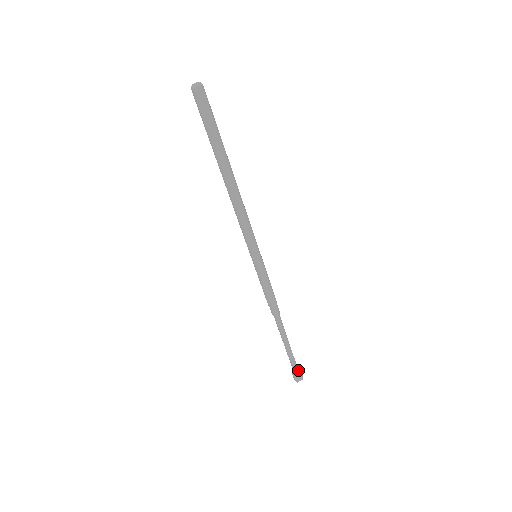
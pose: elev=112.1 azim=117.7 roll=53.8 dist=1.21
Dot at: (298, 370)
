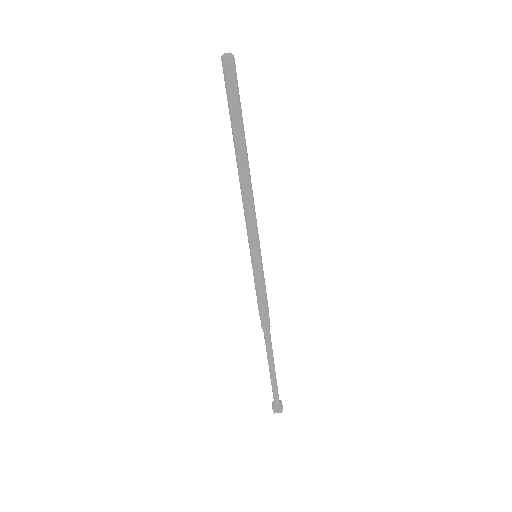
Dot at: (277, 398)
